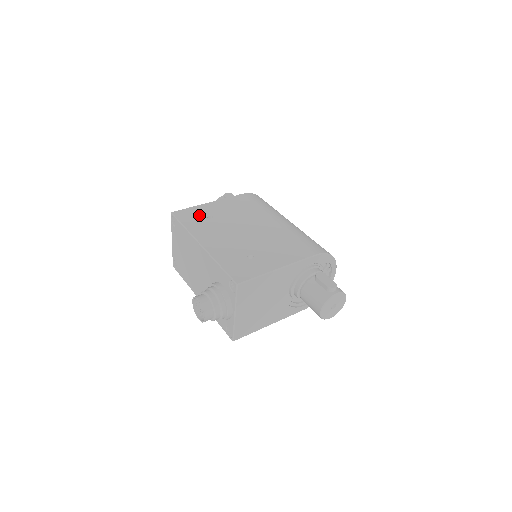
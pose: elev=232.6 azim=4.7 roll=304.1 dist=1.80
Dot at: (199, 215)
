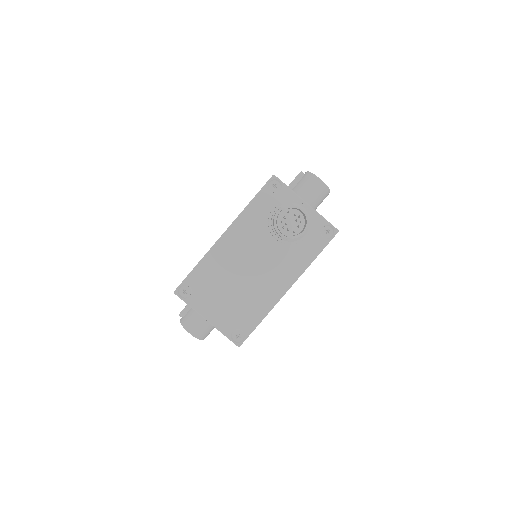
Dot at: occluded
